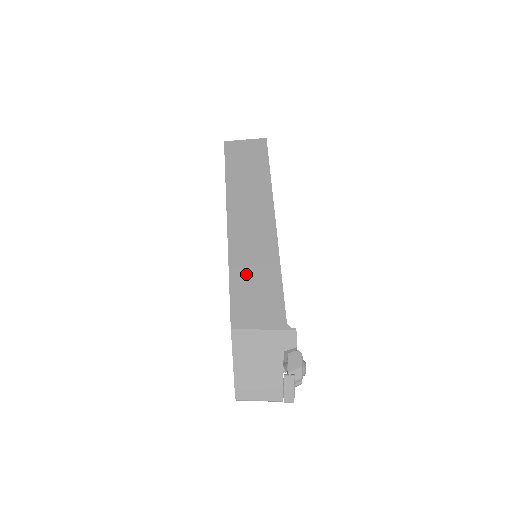
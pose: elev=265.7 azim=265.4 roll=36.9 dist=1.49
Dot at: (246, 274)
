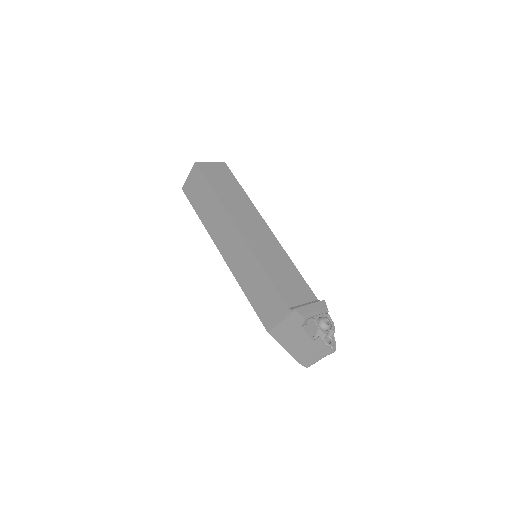
Dot at: (251, 287)
